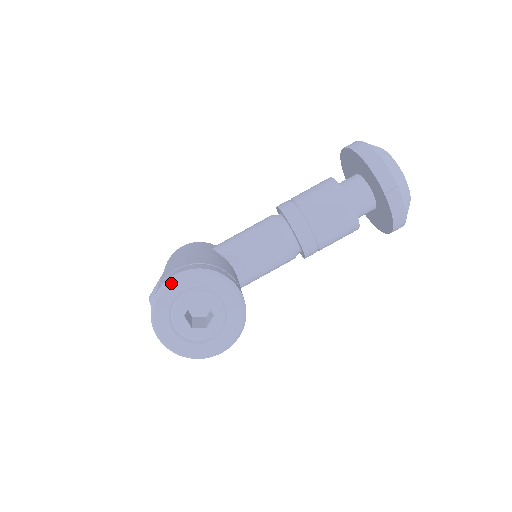
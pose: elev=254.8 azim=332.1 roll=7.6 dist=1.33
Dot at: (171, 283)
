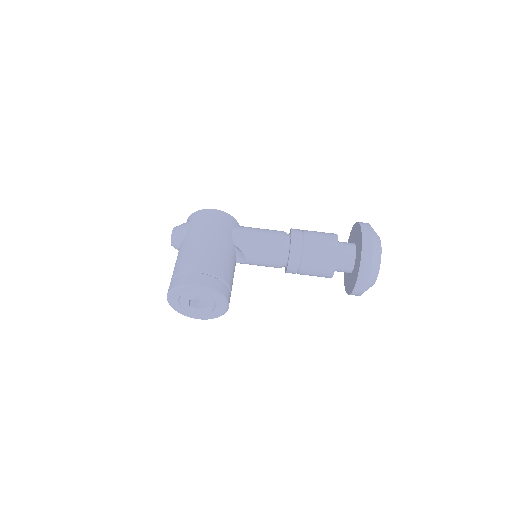
Dot at: (192, 287)
